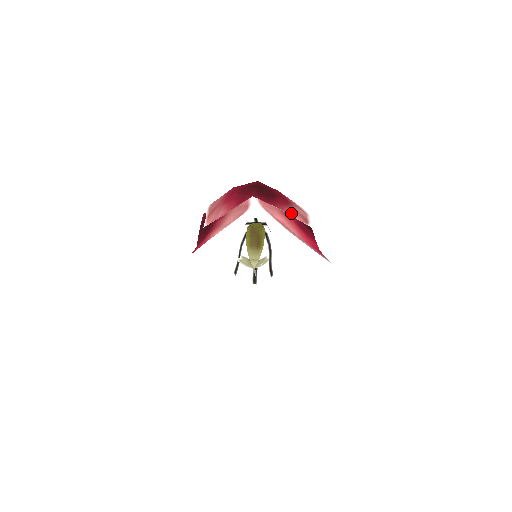
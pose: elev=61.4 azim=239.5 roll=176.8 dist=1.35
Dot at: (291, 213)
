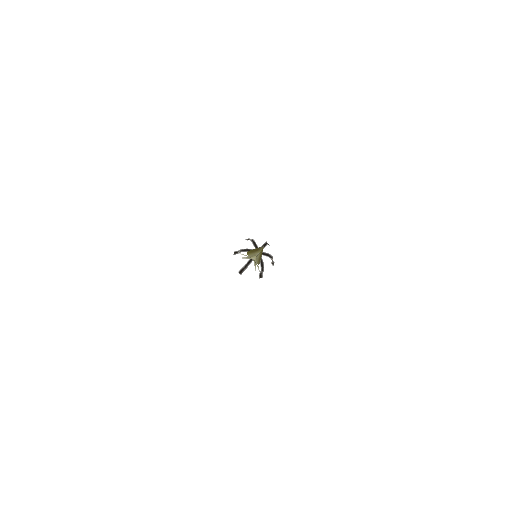
Dot at: occluded
